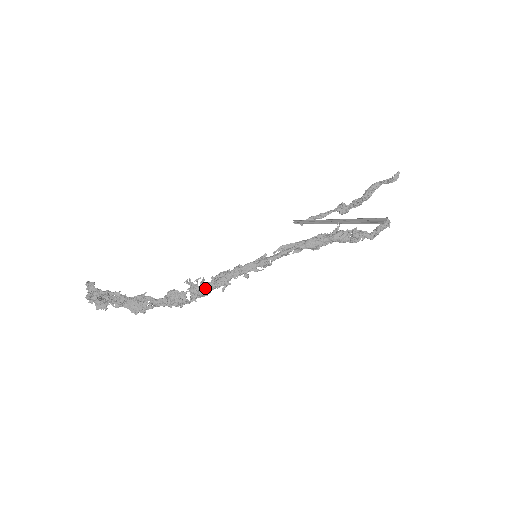
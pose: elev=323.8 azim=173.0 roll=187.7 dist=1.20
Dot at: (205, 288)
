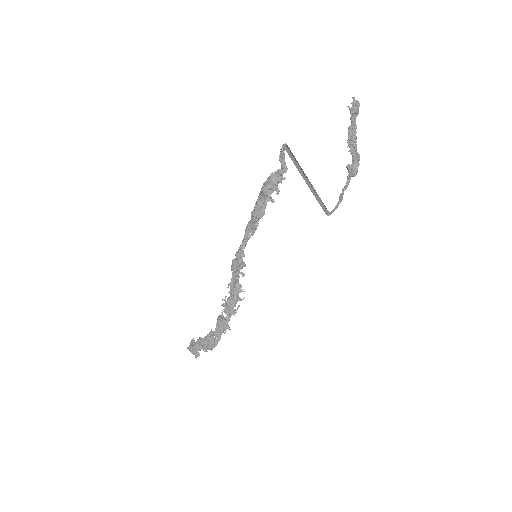
Dot at: (229, 303)
